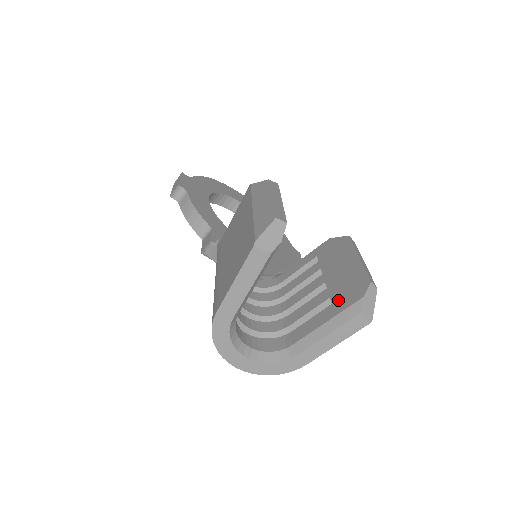
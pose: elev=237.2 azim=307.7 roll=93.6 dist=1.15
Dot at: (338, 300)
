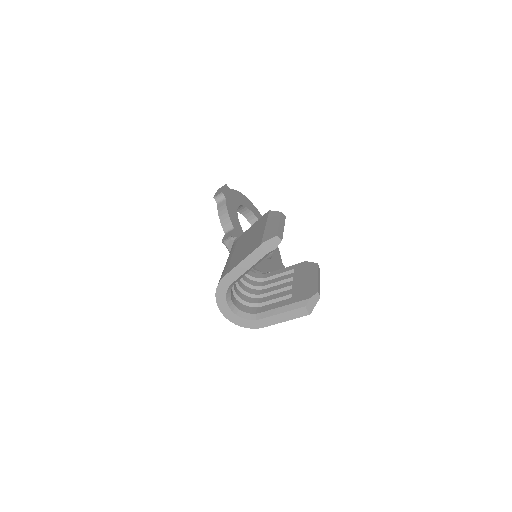
Dot at: (296, 296)
